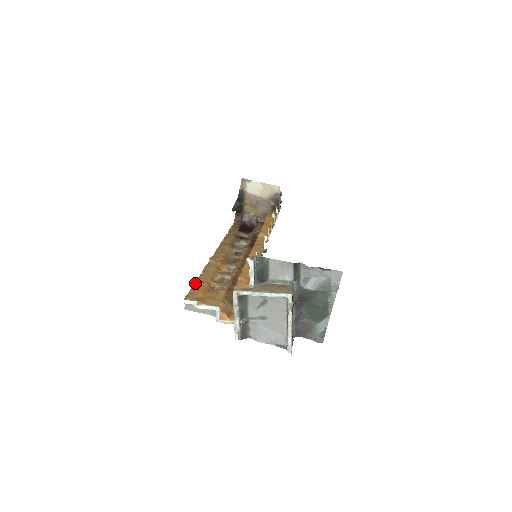
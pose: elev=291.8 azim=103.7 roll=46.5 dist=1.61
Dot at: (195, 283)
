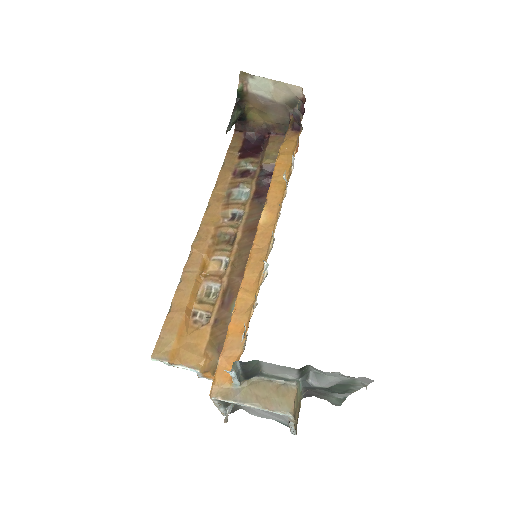
Dot at: (169, 309)
